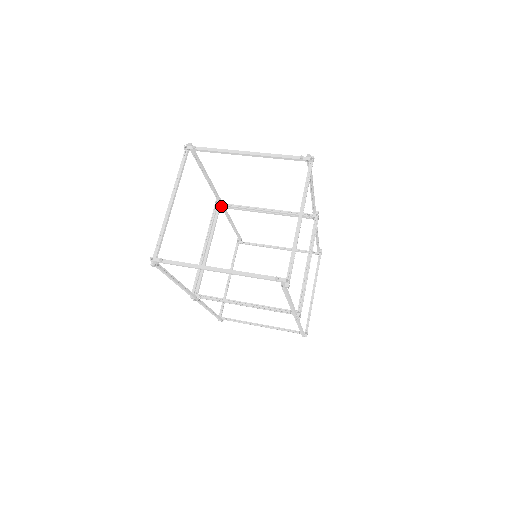
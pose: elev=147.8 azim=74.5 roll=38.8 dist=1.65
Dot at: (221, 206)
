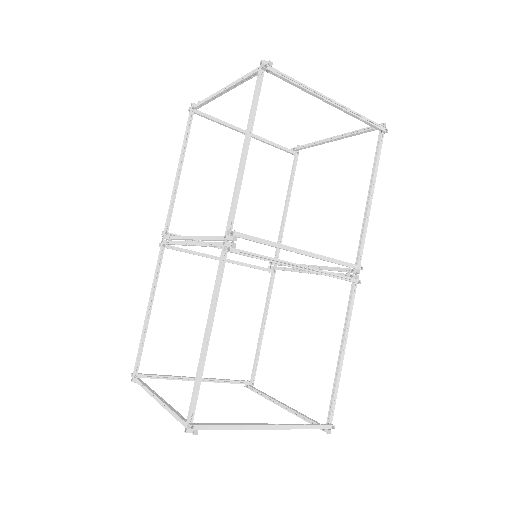
Dot at: (272, 266)
